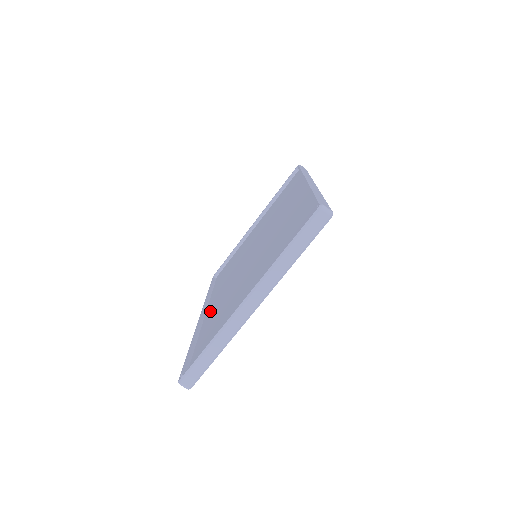
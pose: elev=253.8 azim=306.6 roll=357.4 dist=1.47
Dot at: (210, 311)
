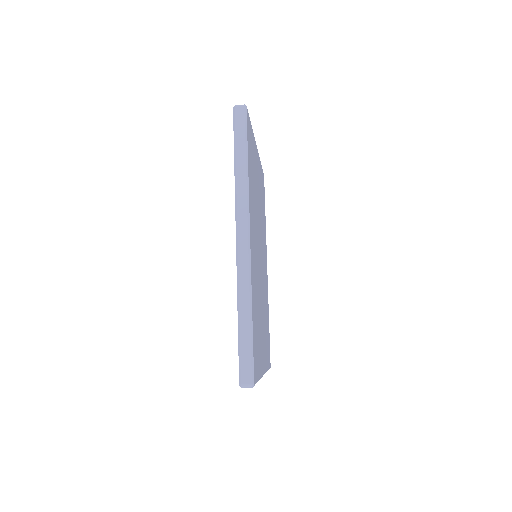
Dot at: occluded
